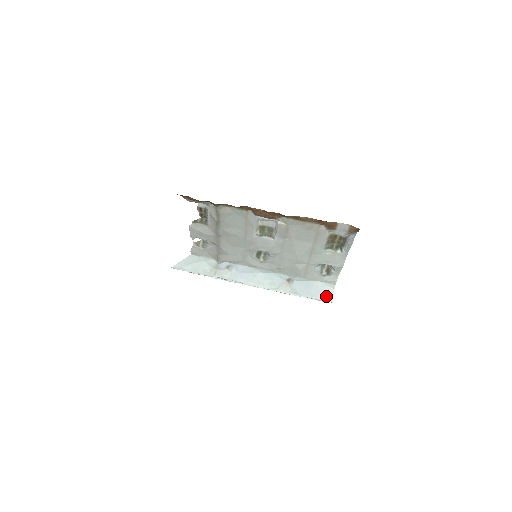
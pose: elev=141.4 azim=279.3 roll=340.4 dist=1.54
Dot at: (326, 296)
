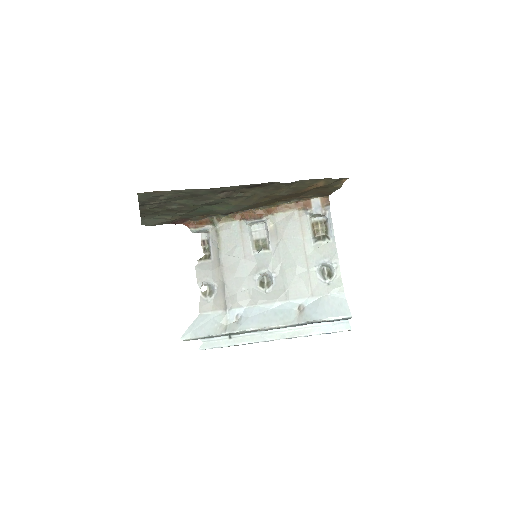
Dot at: (342, 310)
